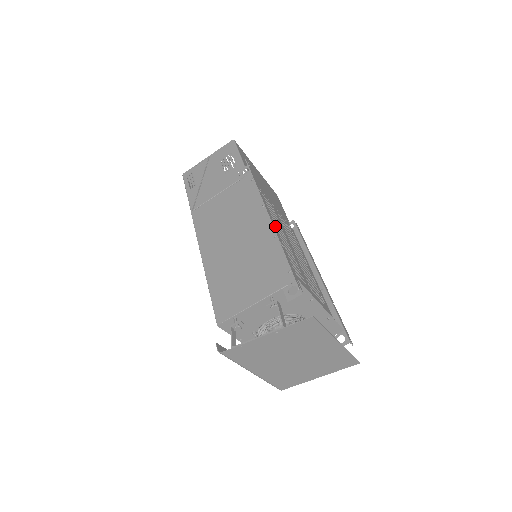
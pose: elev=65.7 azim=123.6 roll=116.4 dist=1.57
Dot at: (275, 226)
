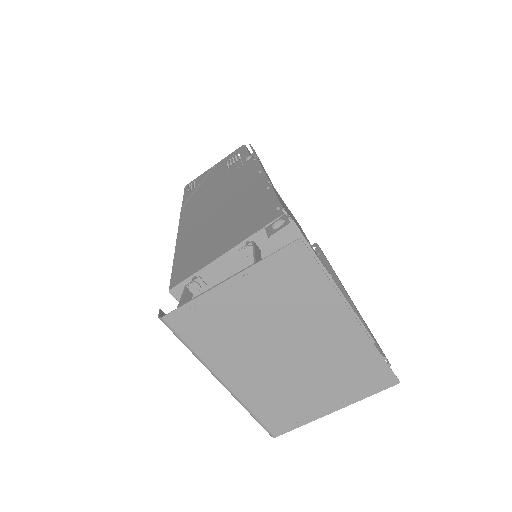
Dot at: occluded
